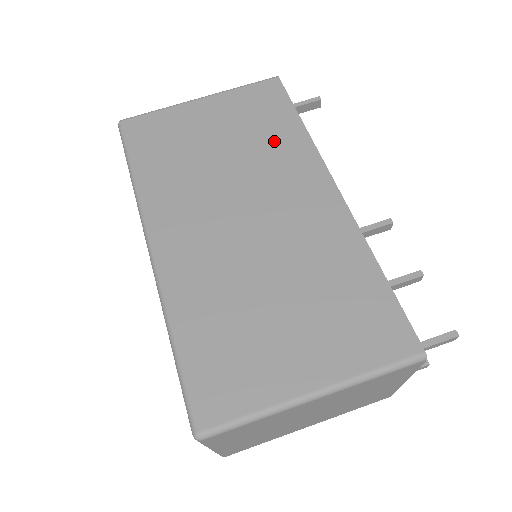
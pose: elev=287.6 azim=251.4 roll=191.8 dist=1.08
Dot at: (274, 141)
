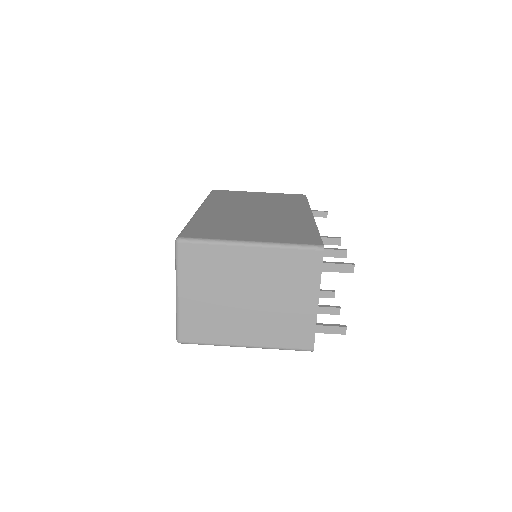
Dot at: (288, 203)
